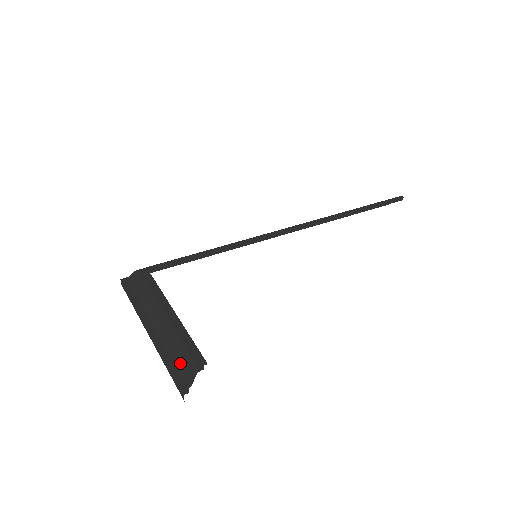
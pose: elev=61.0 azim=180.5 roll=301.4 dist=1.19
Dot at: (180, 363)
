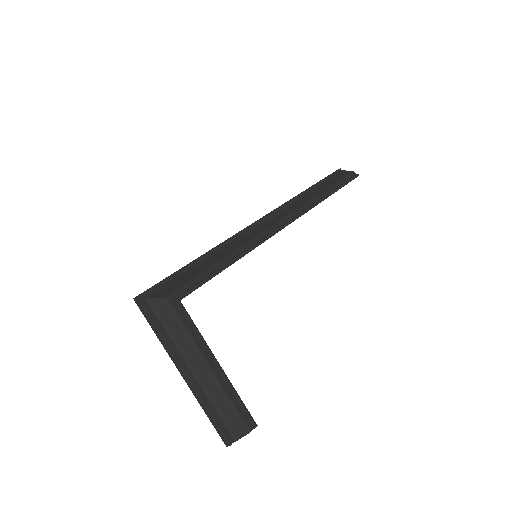
Dot at: (227, 418)
